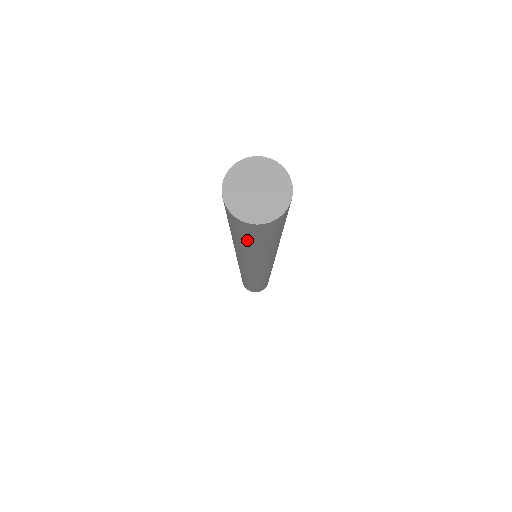
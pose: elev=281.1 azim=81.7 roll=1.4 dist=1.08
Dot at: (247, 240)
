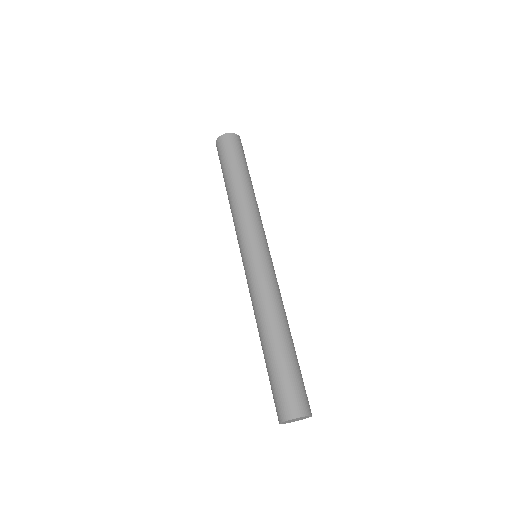
Dot at: occluded
